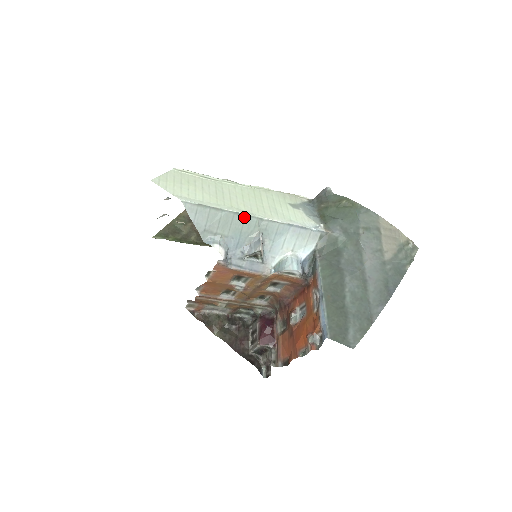
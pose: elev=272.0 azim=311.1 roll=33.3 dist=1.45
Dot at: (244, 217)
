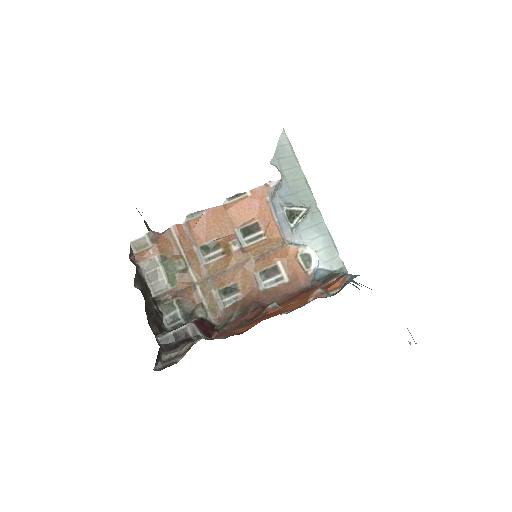
Dot at: (307, 188)
